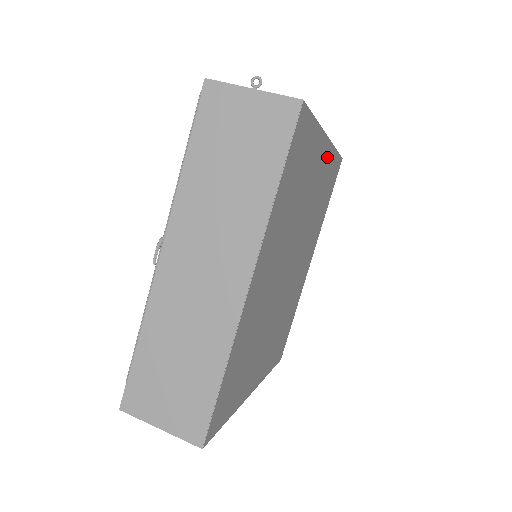
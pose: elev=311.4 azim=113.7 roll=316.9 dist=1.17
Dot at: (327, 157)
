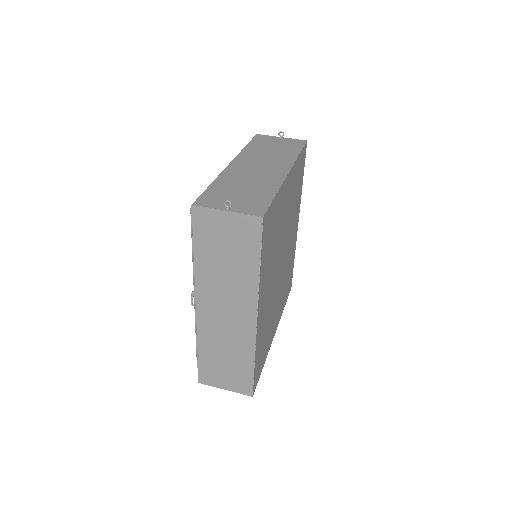
Dot at: (292, 176)
